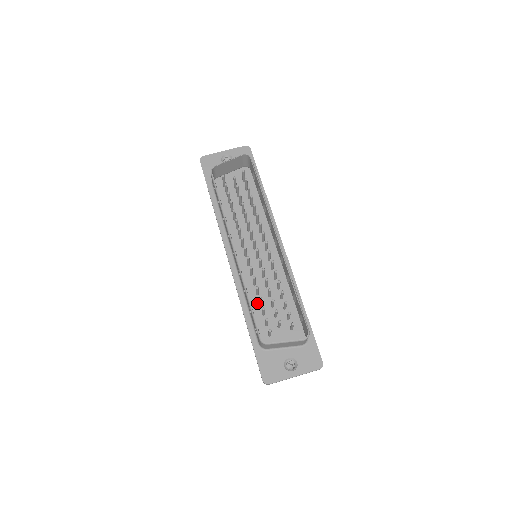
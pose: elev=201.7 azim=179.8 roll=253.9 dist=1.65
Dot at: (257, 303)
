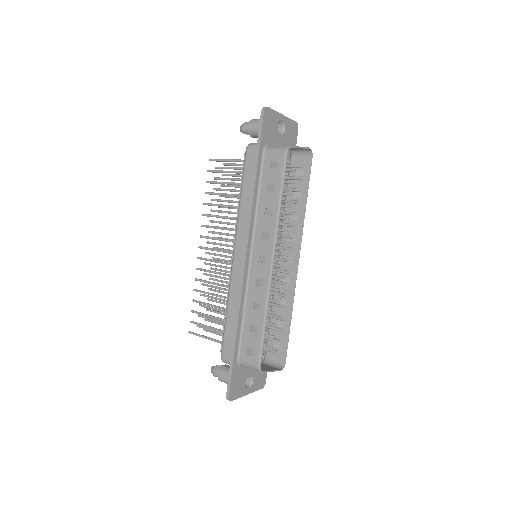
Dot at: occluded
